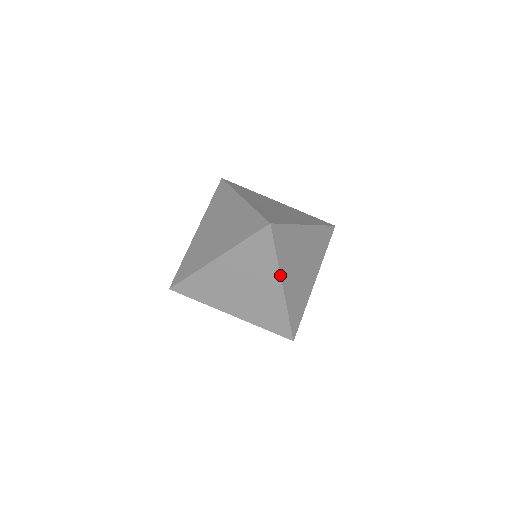
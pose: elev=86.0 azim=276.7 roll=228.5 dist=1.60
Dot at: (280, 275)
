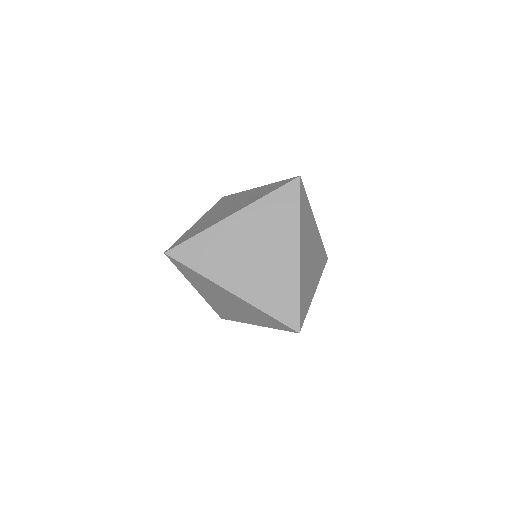
Dot at: occluded
